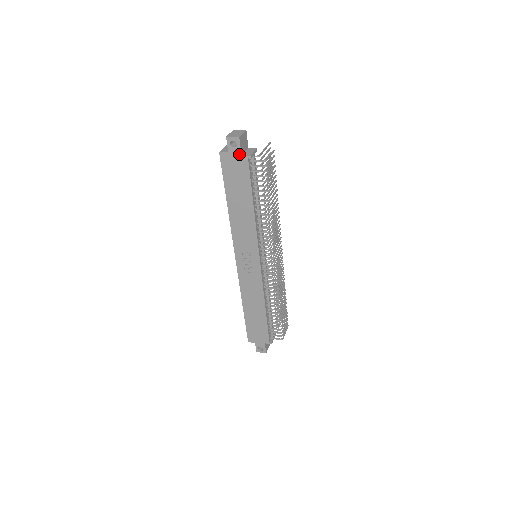
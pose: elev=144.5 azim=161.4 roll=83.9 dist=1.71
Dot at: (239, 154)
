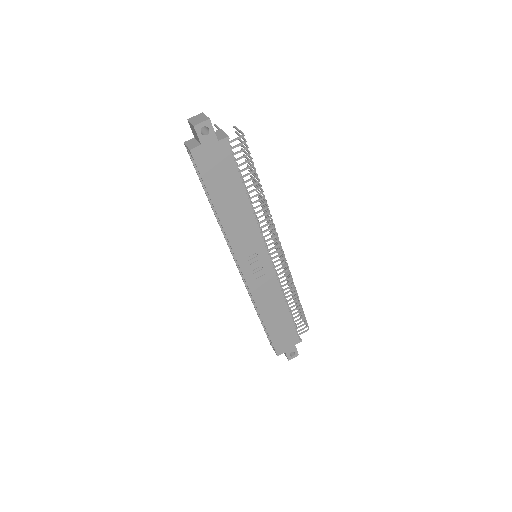
Dot at: (215, 140)
